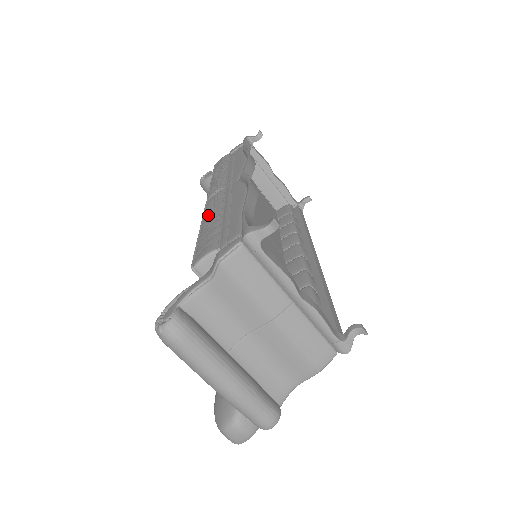
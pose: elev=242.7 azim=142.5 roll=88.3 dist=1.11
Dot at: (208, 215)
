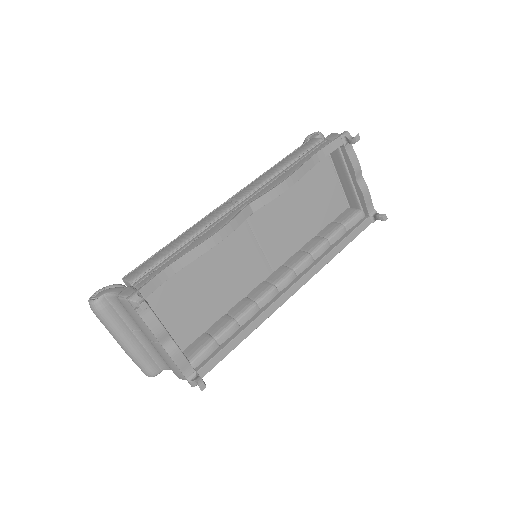
Dot at: (190, 230)
